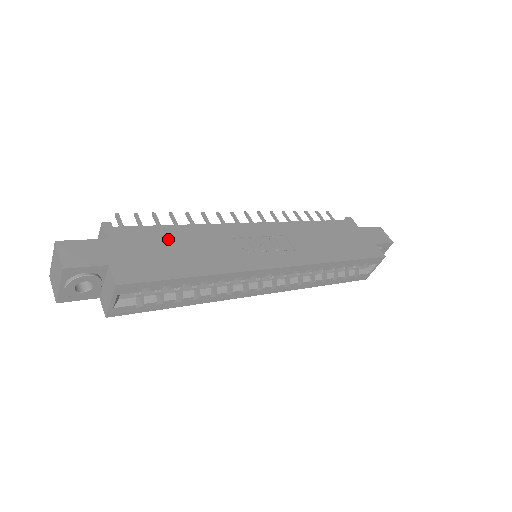
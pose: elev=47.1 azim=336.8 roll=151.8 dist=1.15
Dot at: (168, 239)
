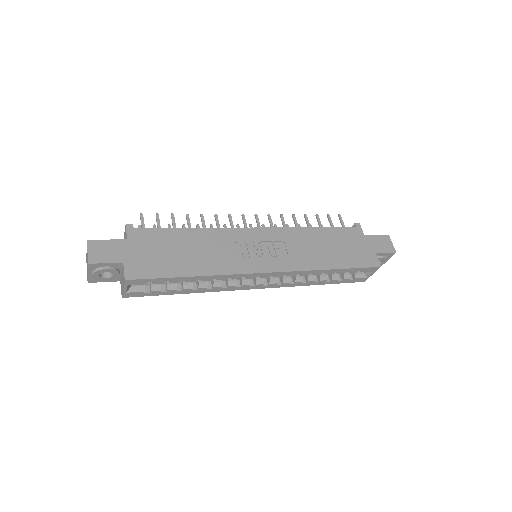
Dot at: (176, 241)
